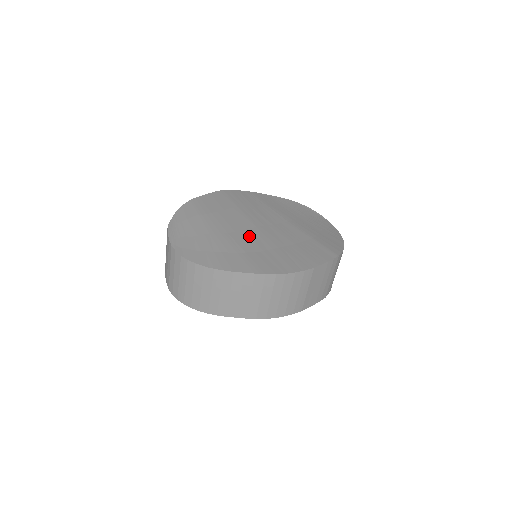
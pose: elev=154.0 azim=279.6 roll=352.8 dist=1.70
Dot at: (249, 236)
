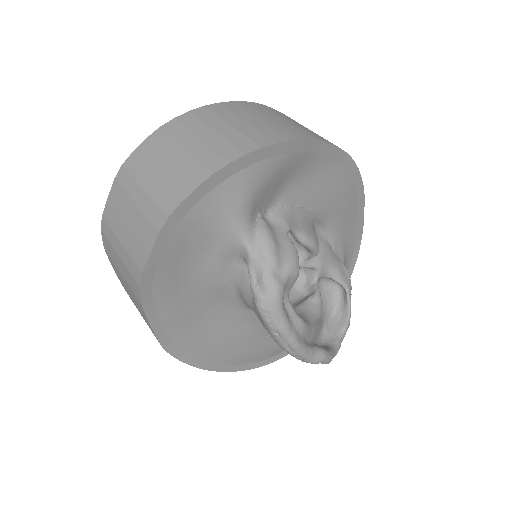
Dot at: occluded
